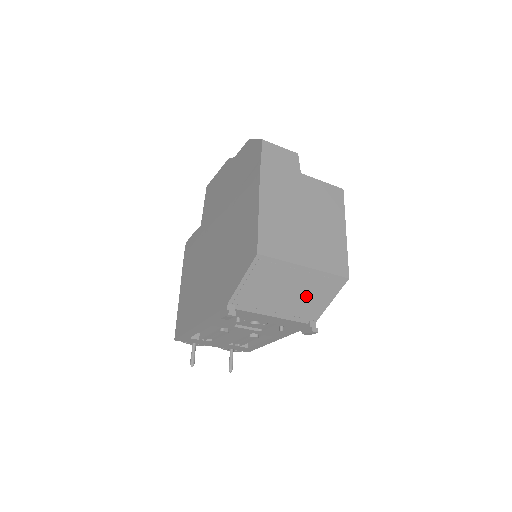
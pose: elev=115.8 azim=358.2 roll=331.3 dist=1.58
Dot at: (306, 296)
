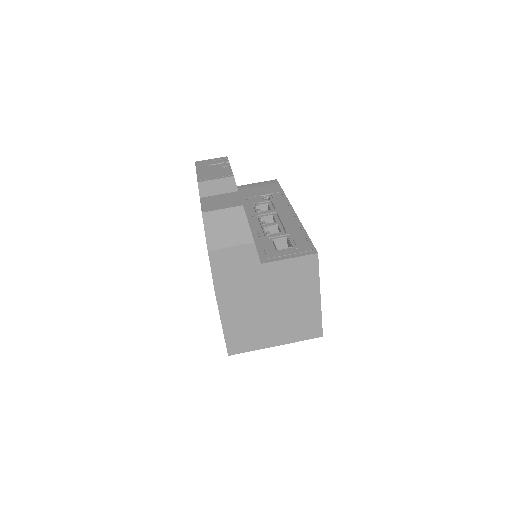
Dot at: occluded
